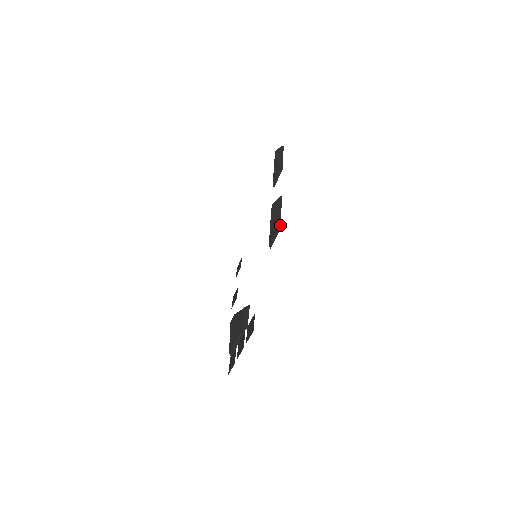
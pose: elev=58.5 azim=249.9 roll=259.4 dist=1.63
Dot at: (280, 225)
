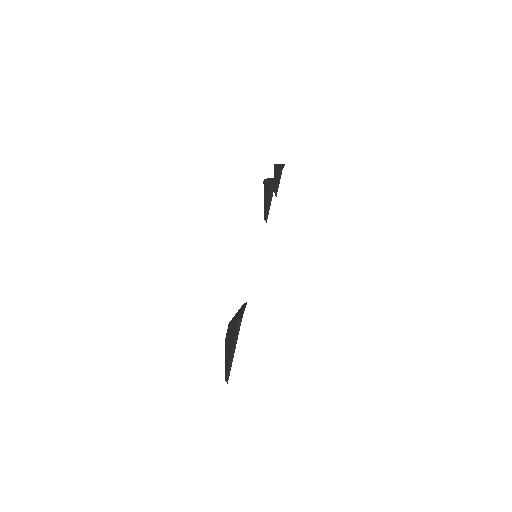
Dot at: (274, 187)
